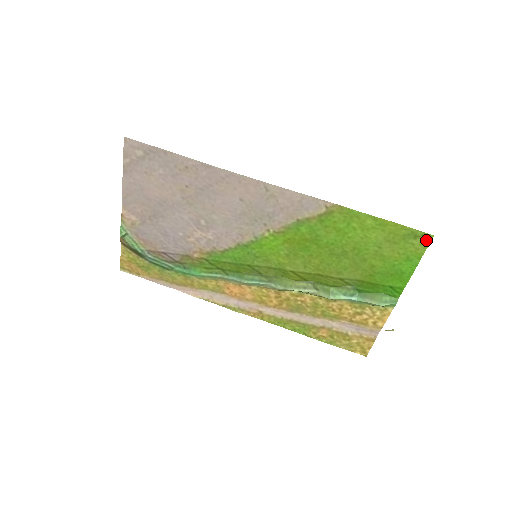
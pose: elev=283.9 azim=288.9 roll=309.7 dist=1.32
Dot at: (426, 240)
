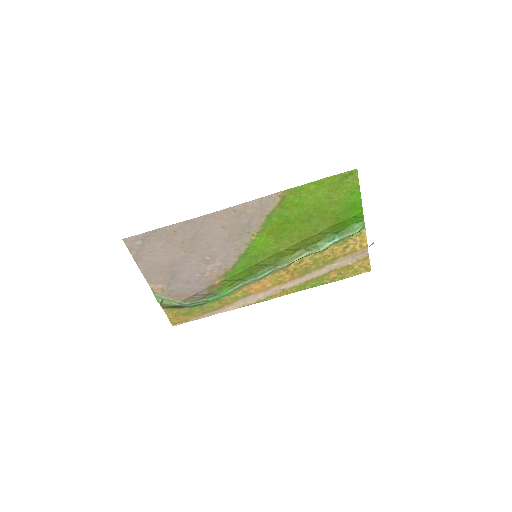
Dot at: (354, 175)
